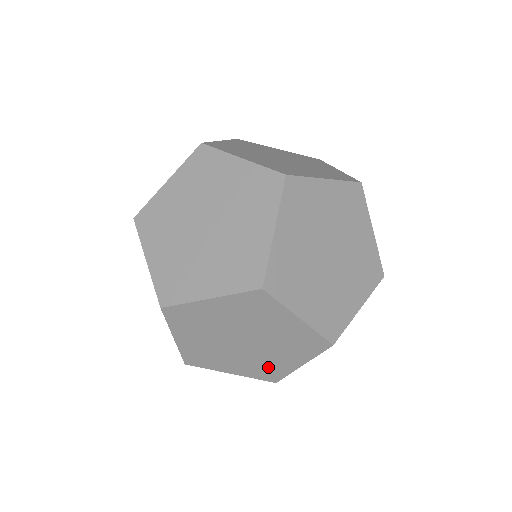
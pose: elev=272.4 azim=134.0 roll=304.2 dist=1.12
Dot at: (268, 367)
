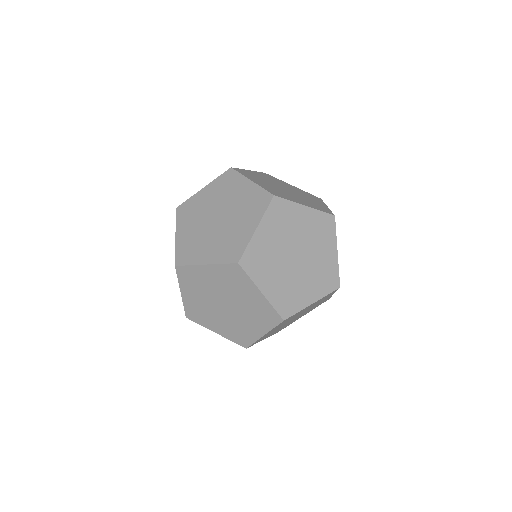
Dot at: occluded
